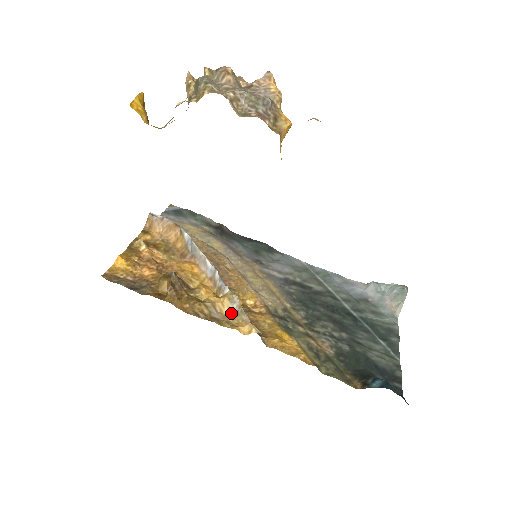
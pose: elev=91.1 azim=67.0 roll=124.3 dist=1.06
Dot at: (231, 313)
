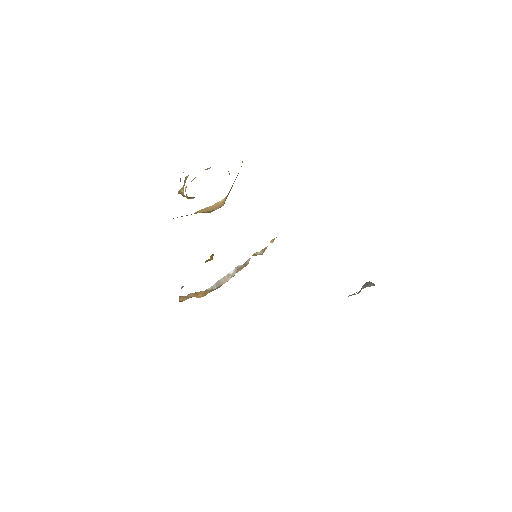
Dot at: occluded
